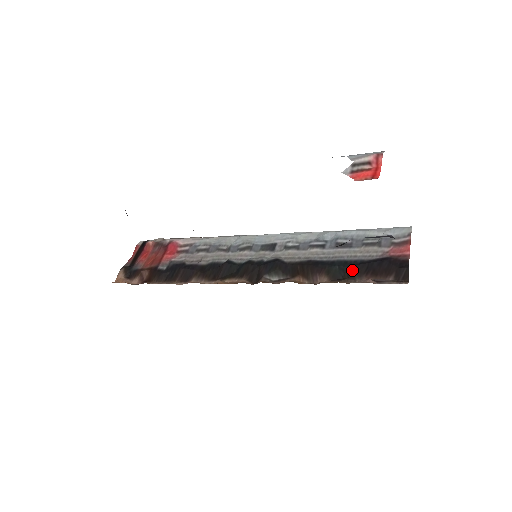
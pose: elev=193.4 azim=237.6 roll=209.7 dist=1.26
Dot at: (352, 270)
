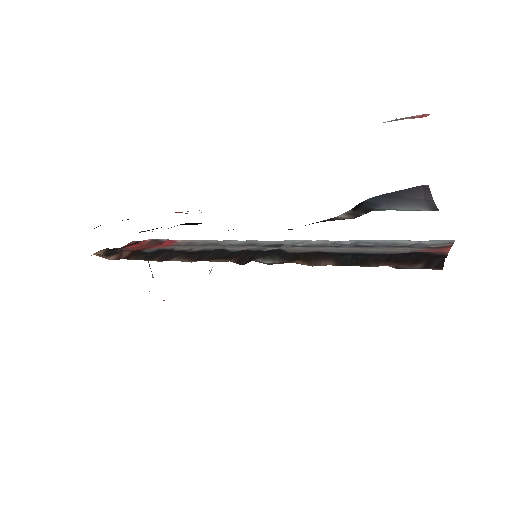
Dot at: (368, 258)
